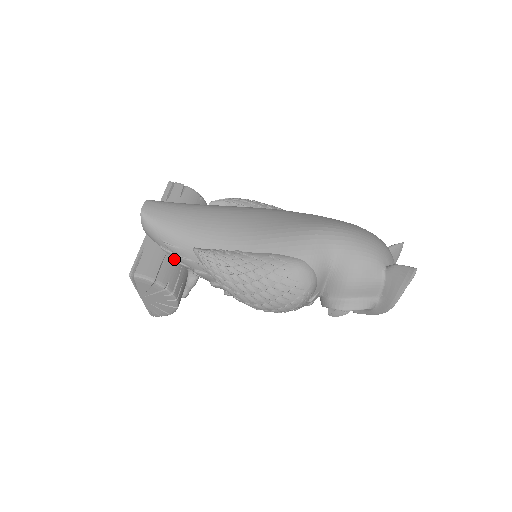
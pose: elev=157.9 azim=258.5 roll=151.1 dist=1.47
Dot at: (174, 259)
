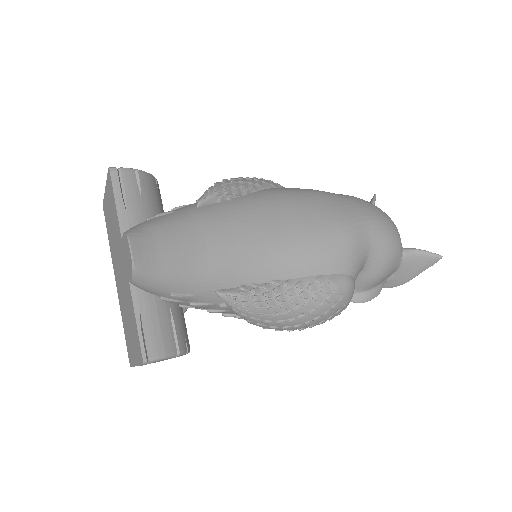
Dot at: (177, 304)
